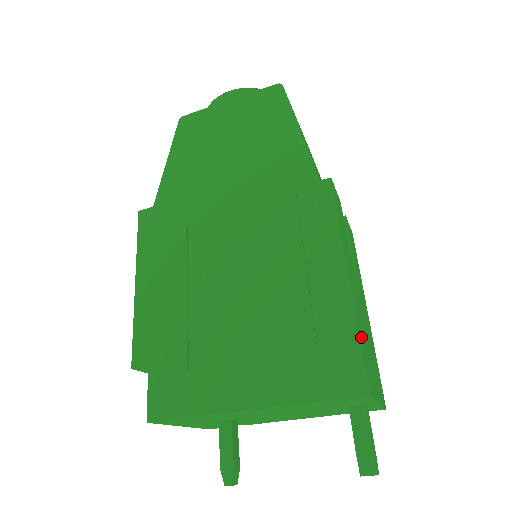
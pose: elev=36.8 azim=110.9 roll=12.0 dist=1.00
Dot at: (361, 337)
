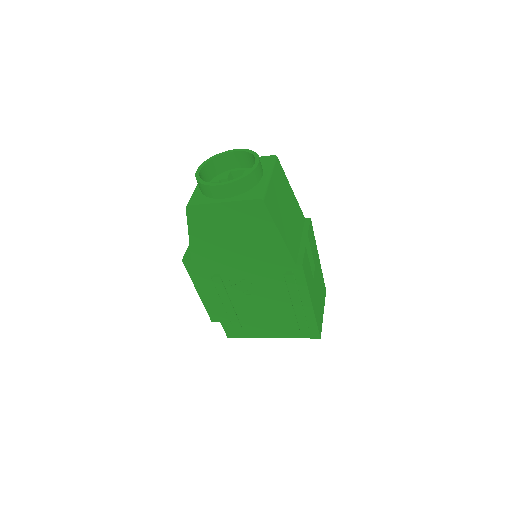
Dot at: (317, 318)
